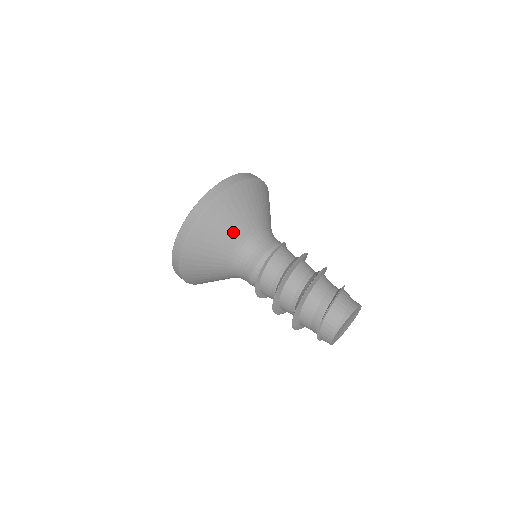
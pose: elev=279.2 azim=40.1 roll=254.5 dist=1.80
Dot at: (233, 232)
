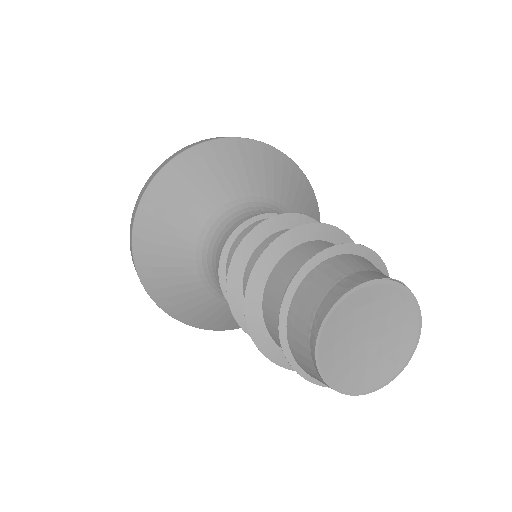
Dot at: (179, 255)
